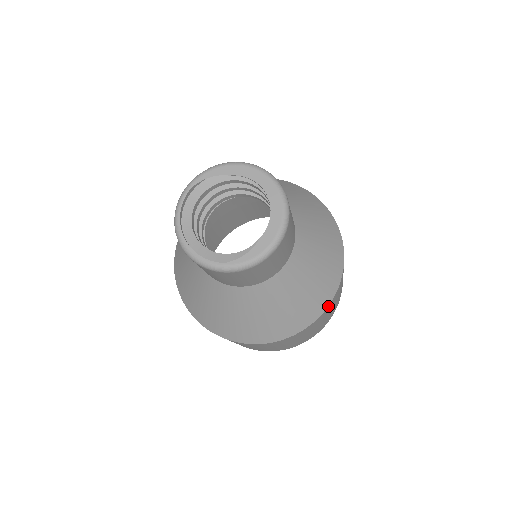
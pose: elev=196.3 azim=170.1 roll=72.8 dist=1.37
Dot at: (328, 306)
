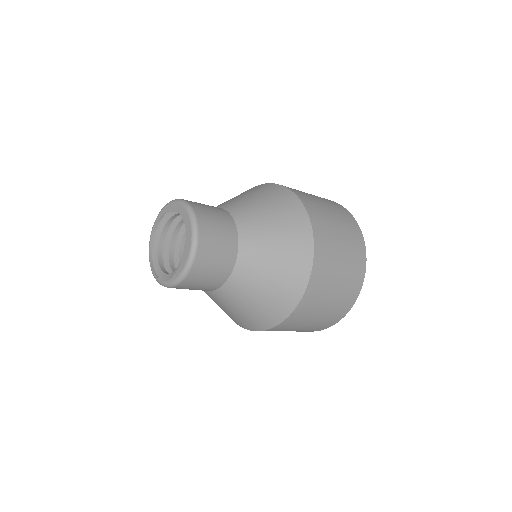
Dot at: (305, 294)
